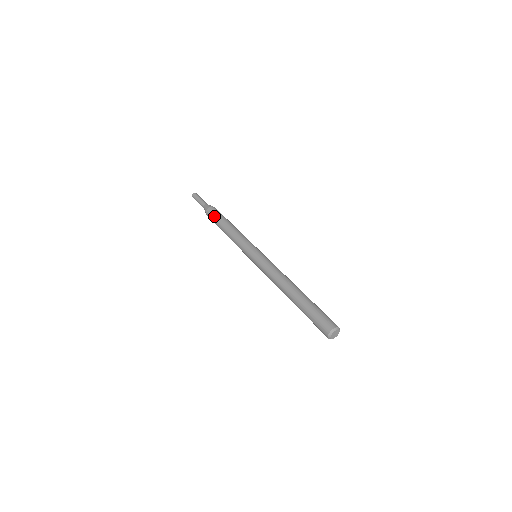
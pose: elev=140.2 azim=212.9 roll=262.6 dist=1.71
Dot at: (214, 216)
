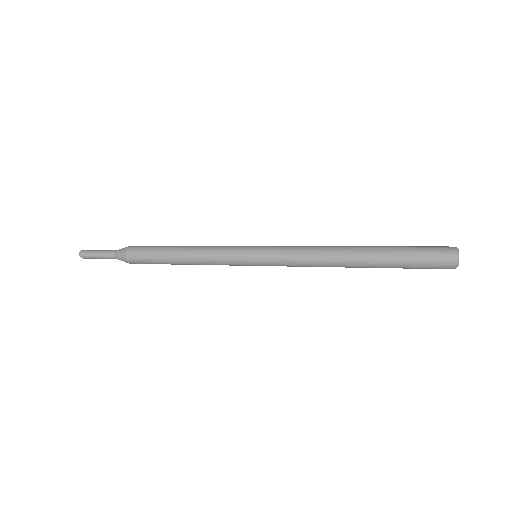
Dot at: (149, 246)
